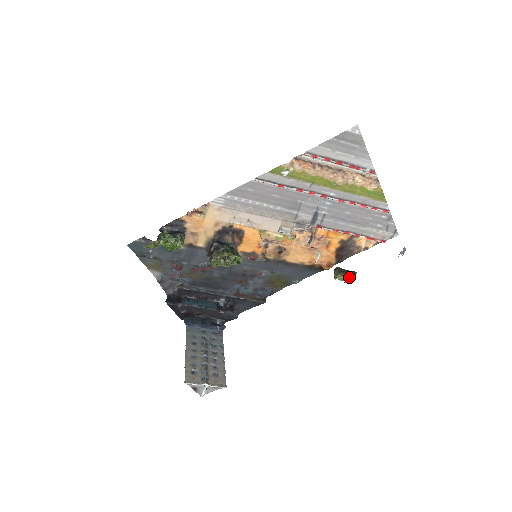
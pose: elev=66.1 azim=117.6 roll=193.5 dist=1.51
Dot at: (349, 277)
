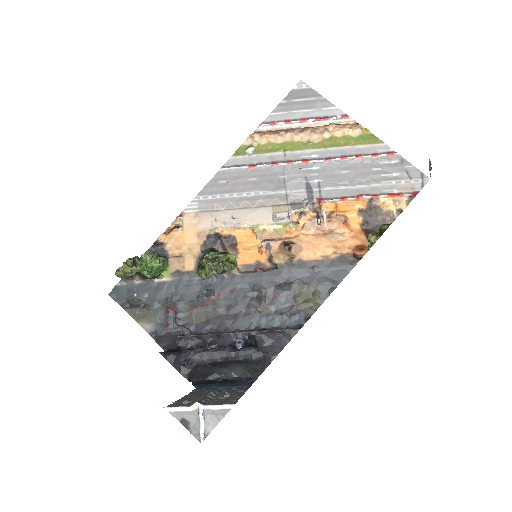
Dot at: (382, 230)
